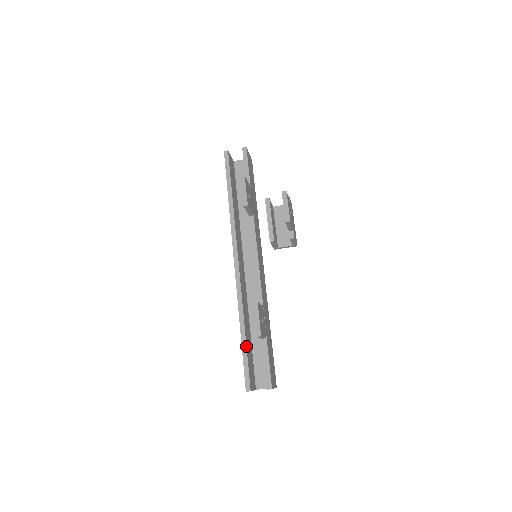
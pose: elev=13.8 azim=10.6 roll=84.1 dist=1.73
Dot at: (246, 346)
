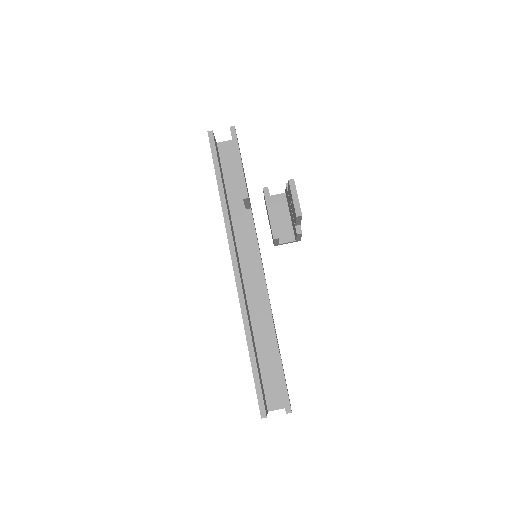
Dot at: (256, 365)
